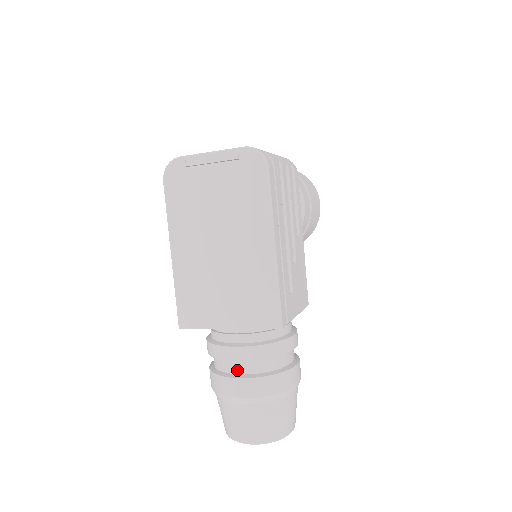
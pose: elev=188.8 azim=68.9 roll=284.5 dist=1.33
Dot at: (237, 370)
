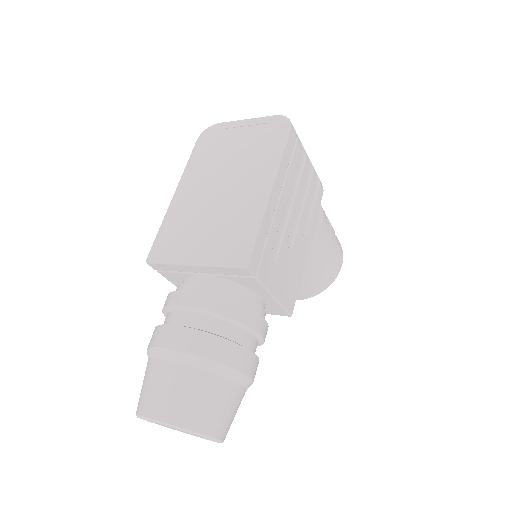
Dot at: (182, 321)
